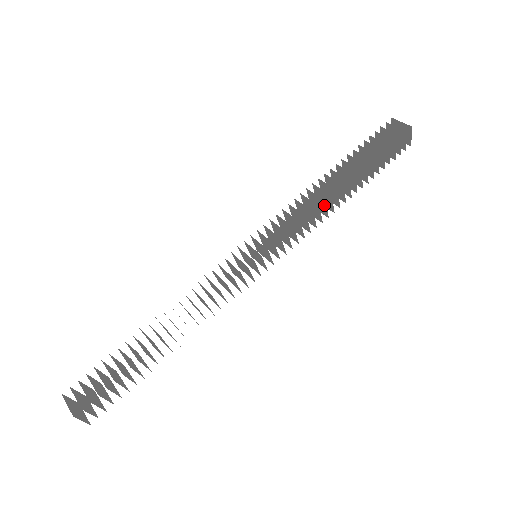
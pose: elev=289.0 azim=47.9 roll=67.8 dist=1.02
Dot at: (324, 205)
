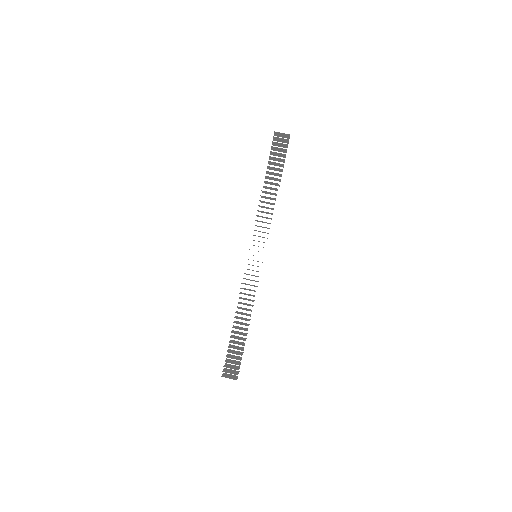
Dot at: occluded
